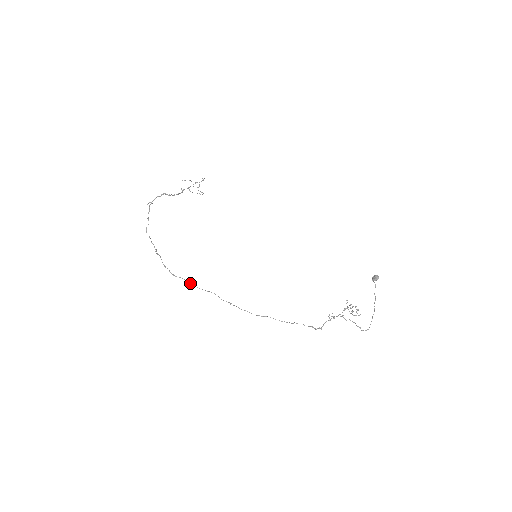
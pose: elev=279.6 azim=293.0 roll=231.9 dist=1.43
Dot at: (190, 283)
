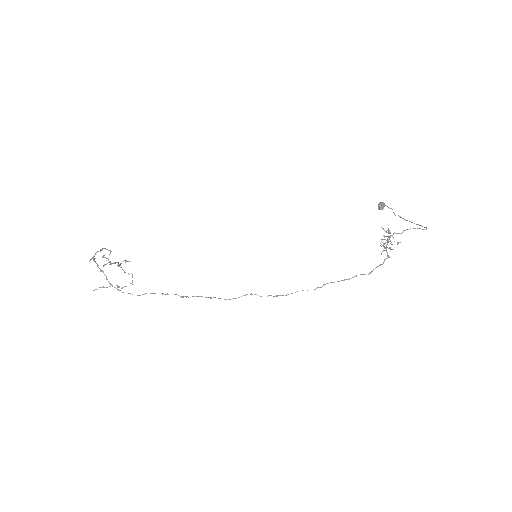
Dot at: (213, 297)
